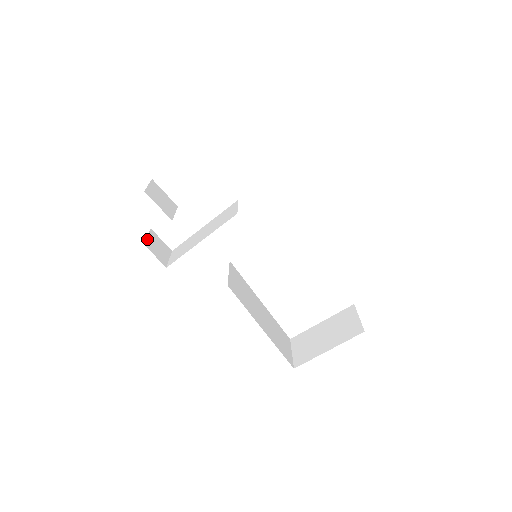
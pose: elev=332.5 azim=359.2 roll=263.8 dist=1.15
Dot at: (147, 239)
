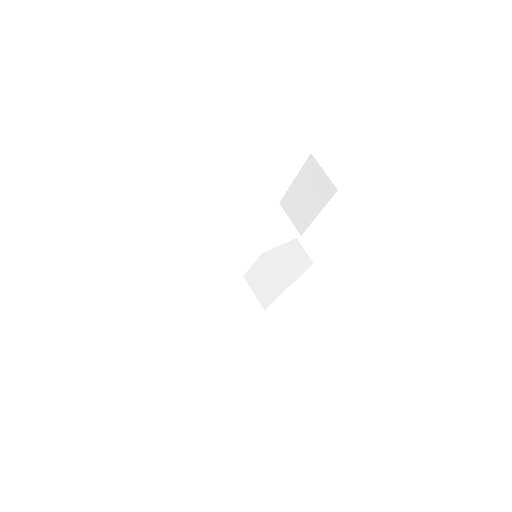
Dot at: occluded
